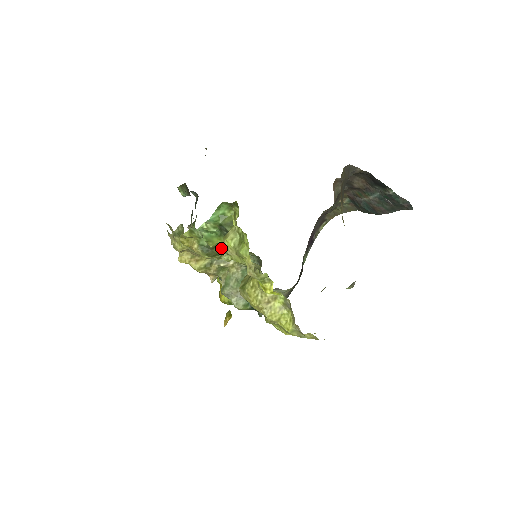
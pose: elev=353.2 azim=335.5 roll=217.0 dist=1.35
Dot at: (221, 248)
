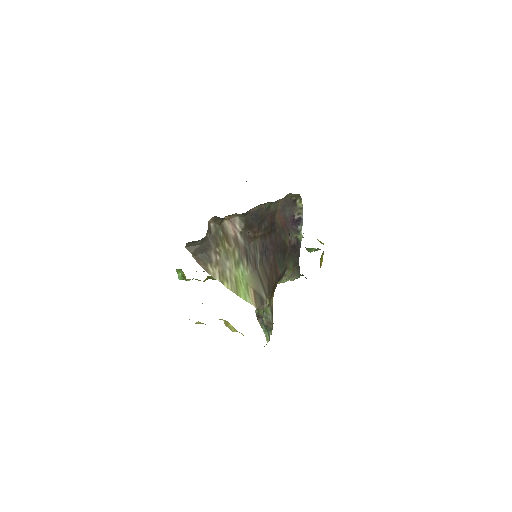
Dot at: occluded
